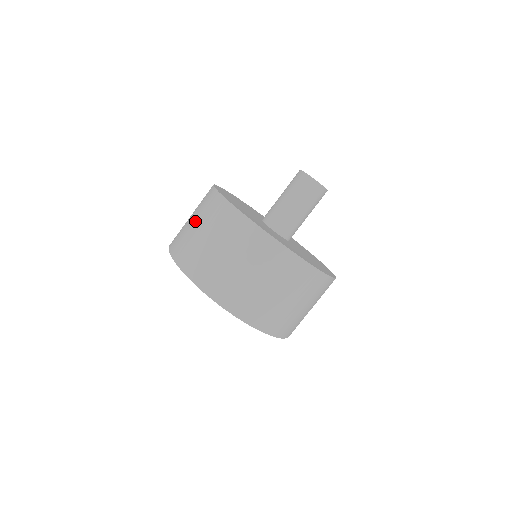
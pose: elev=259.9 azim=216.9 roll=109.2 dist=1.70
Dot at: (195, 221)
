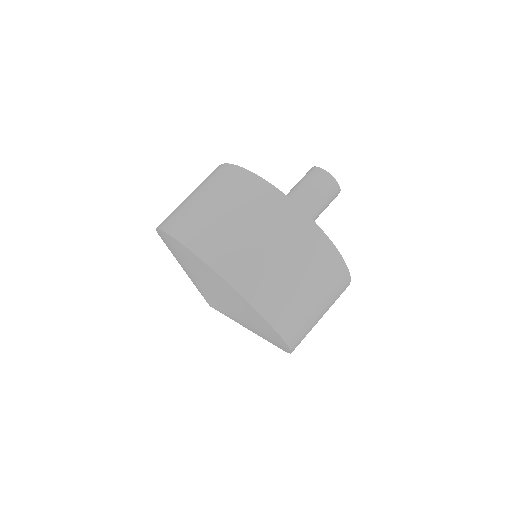
Dot at: occluded
